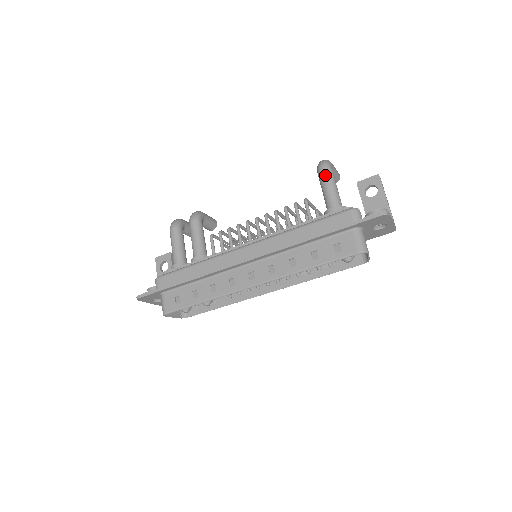
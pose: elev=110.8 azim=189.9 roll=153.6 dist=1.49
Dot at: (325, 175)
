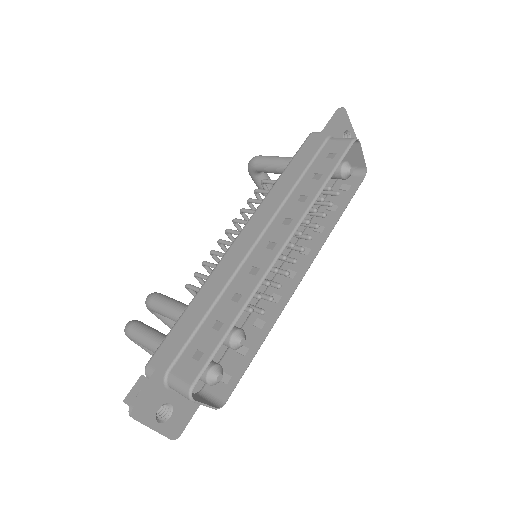
Dot at: (262, 157)
